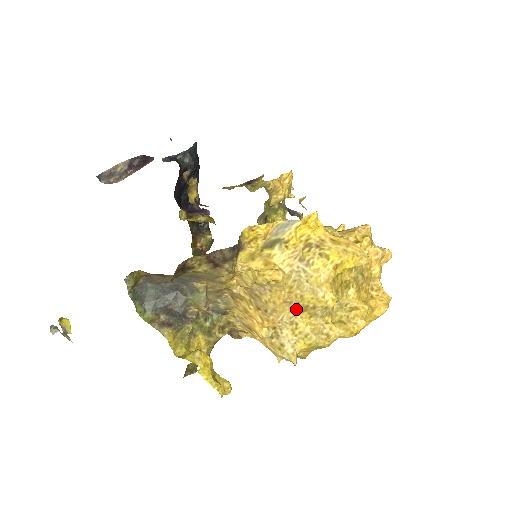
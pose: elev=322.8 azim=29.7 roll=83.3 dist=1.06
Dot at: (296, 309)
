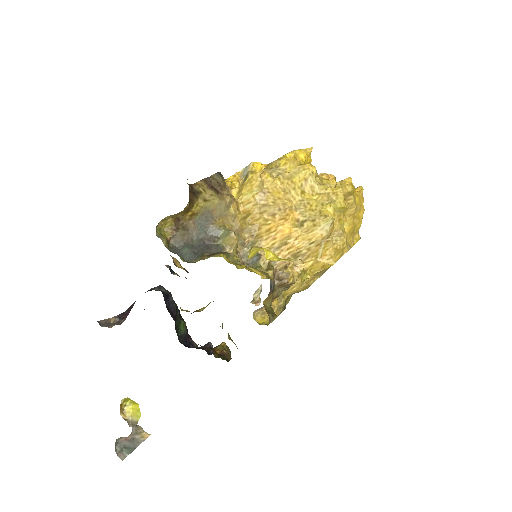
Dot at: (298, 195)
